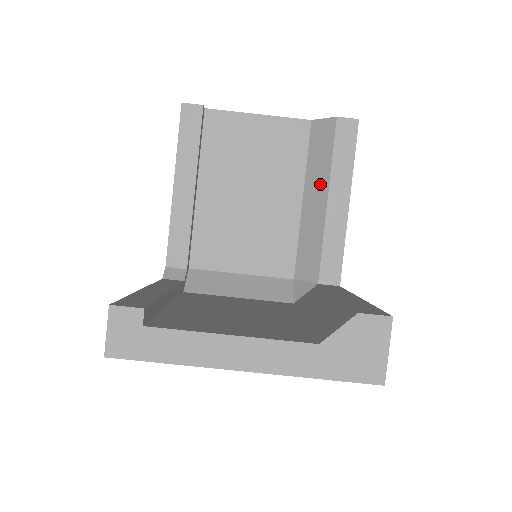
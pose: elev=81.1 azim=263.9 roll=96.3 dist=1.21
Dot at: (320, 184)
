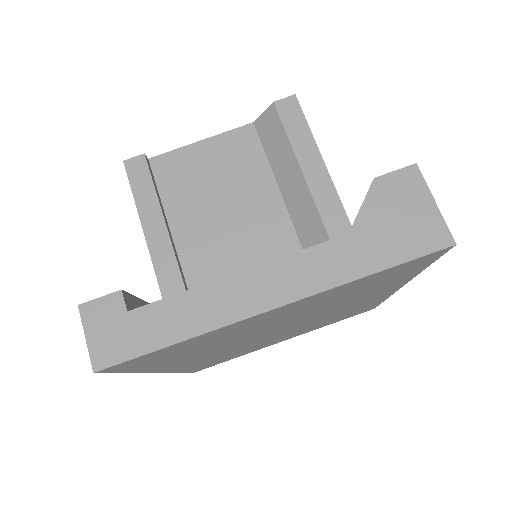
Dot at: (289, 168)
